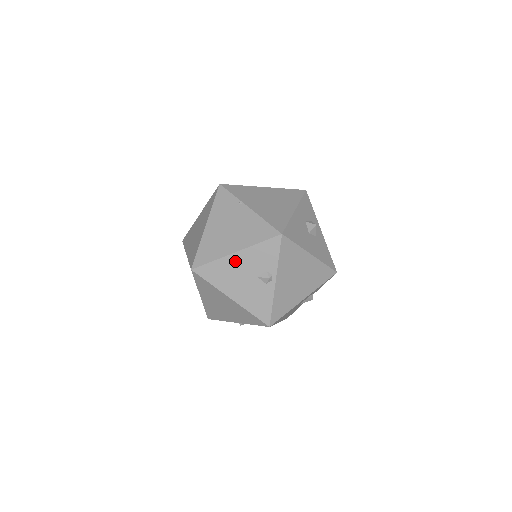
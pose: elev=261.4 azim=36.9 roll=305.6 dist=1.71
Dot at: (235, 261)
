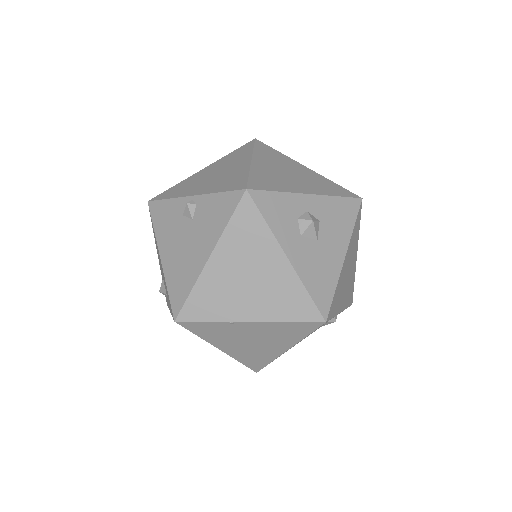
Dot at: occluded
